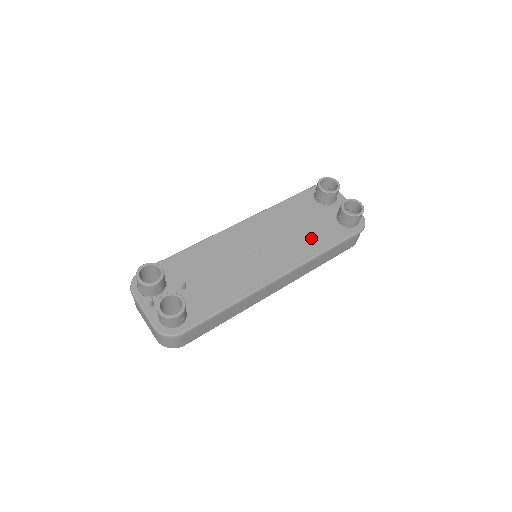
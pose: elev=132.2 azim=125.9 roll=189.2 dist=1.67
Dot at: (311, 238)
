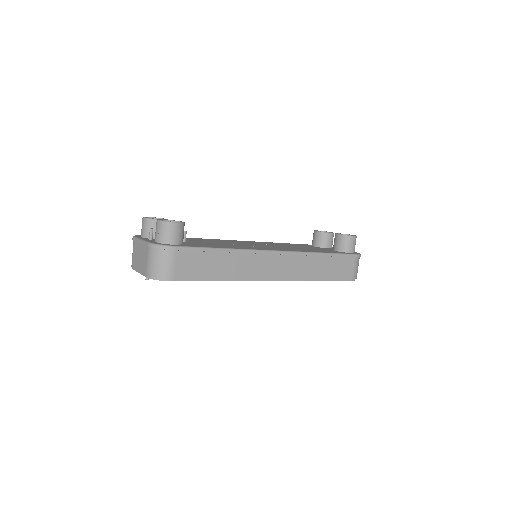
Dot at: (309, 249)
